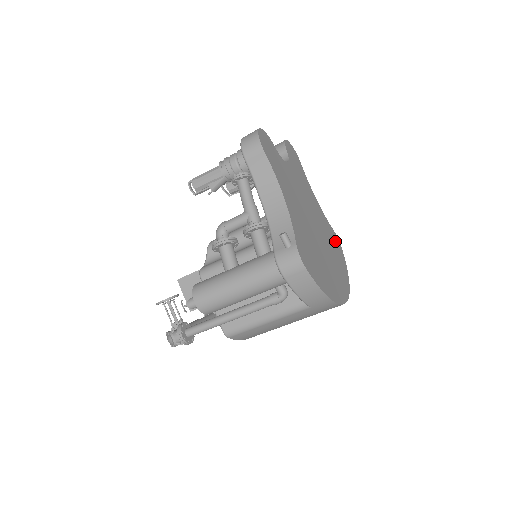
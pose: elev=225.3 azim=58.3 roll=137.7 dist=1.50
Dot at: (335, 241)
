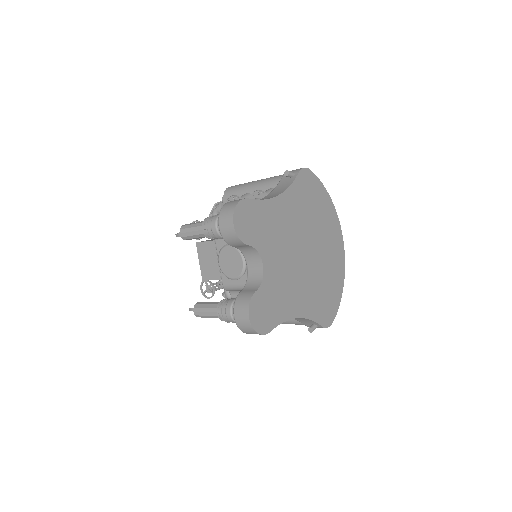
Dot at: (307, 188)
